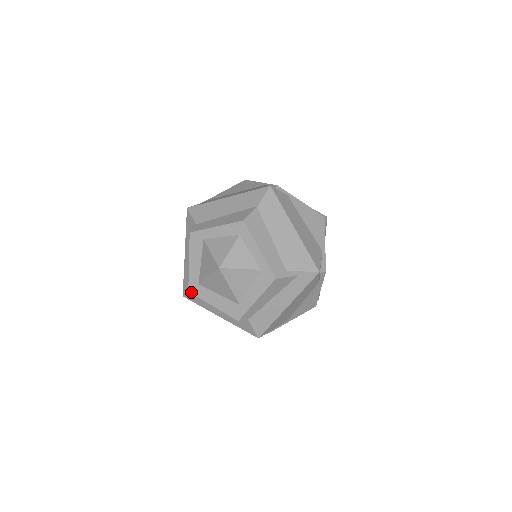
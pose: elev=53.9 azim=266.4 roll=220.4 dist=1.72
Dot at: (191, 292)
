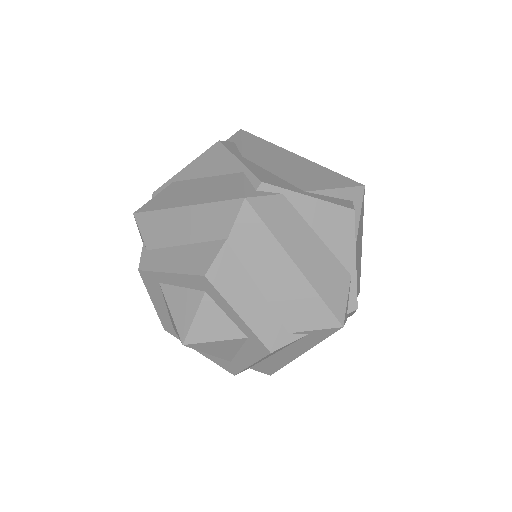
Dot at: (167, 331)
